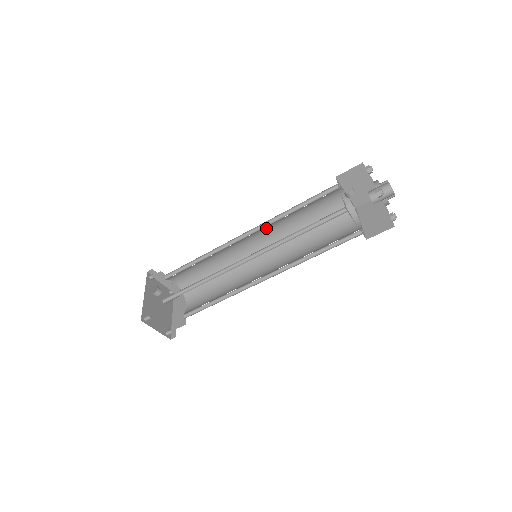
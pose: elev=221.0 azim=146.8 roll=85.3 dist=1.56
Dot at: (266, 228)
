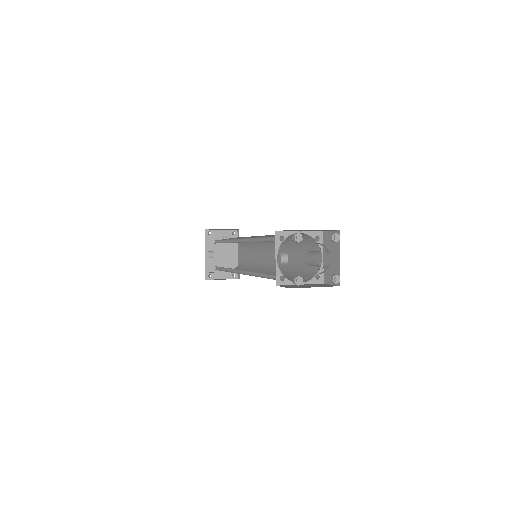
Dot at: occluded
